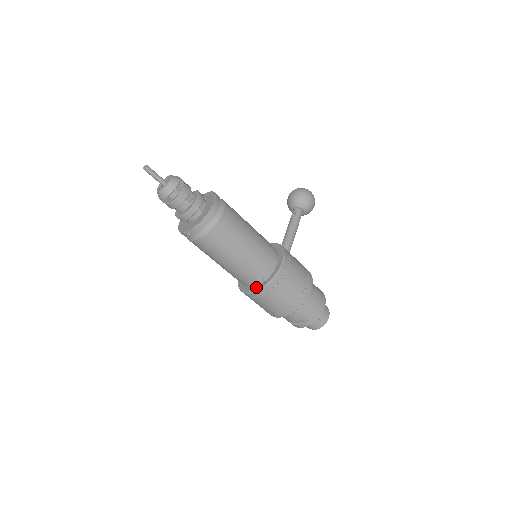
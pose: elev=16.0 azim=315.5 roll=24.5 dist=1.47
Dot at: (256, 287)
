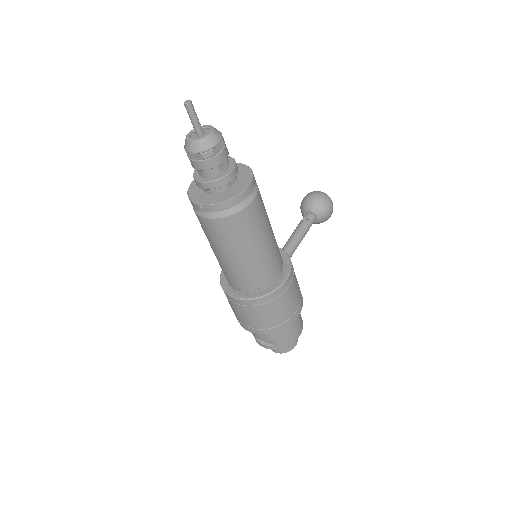
Dot at: (244, 294)
